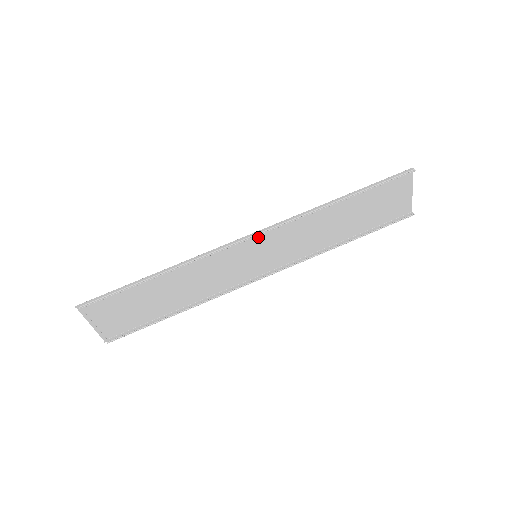
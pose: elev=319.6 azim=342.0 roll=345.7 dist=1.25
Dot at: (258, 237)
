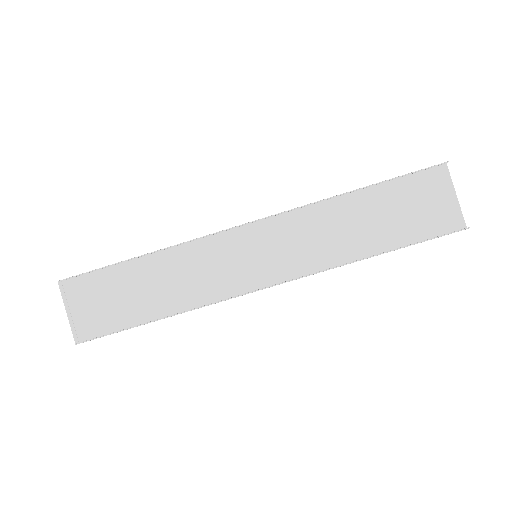
Dot at: (258, 229)
